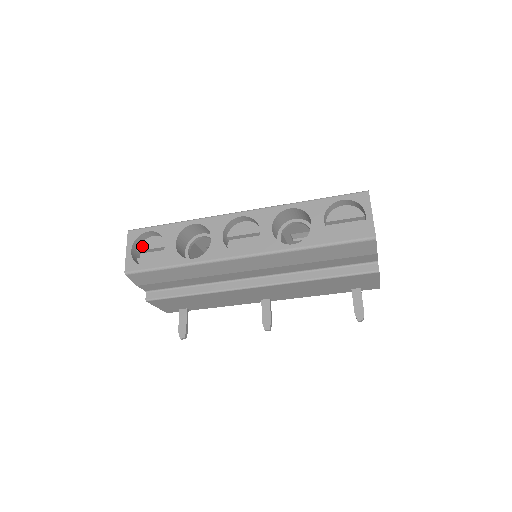
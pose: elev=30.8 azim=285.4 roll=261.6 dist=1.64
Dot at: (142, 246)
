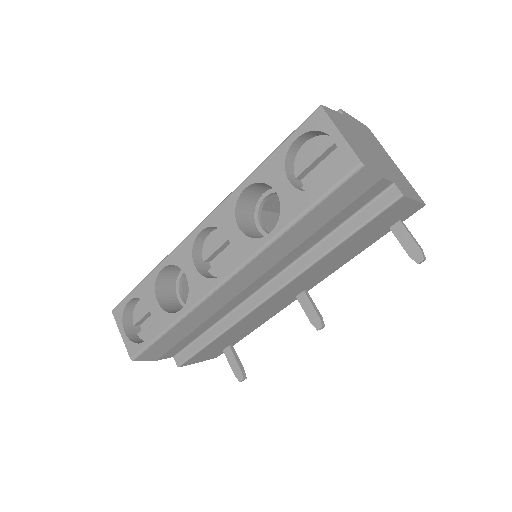
Dot at: (135, 318)
